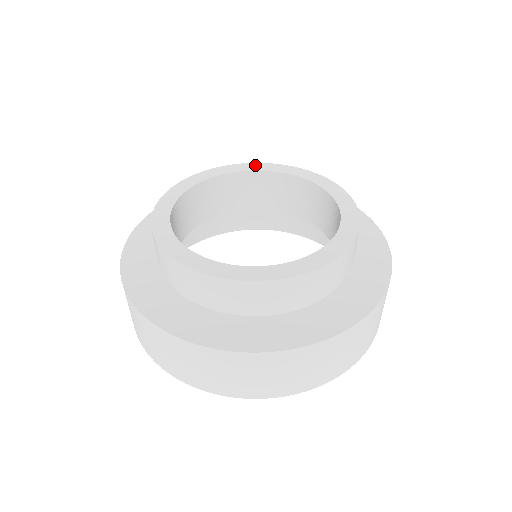
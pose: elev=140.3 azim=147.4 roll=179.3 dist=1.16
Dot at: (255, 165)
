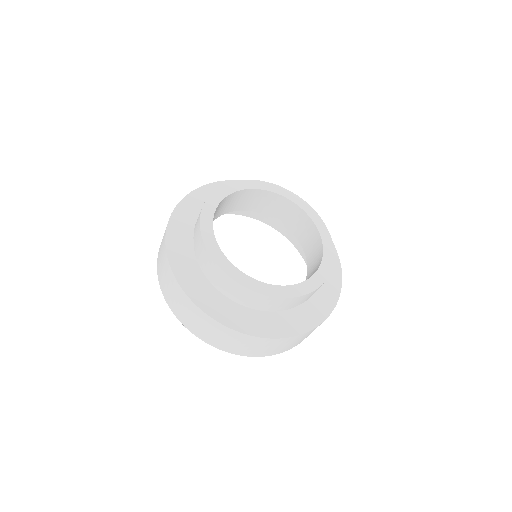
Dot at: (264, 184)
